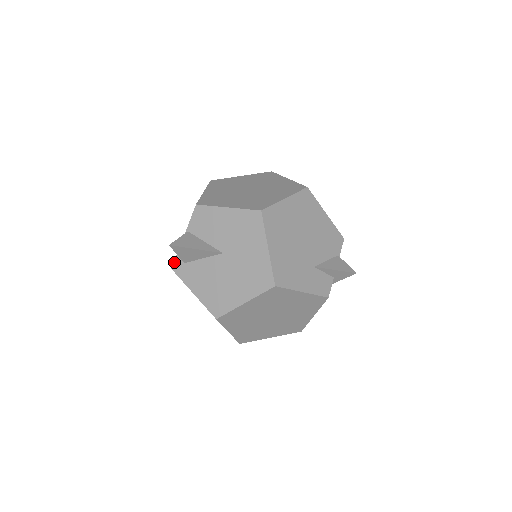
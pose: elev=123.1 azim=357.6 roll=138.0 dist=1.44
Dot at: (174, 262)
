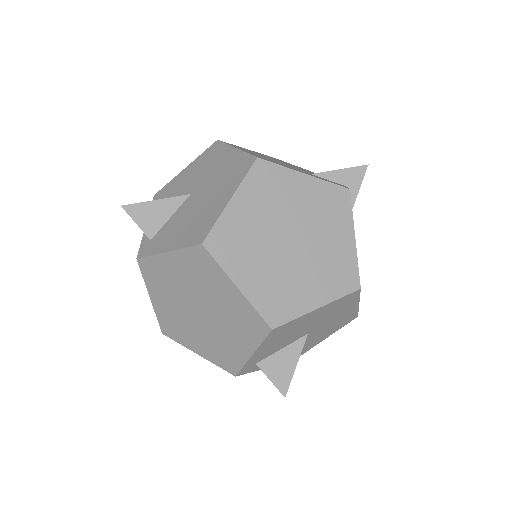
Dot at: (139, 251)
